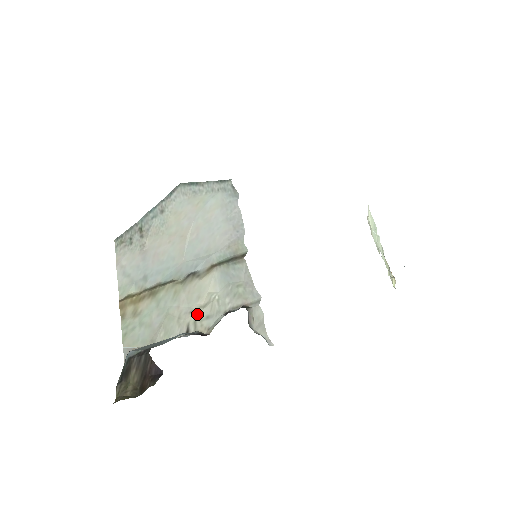
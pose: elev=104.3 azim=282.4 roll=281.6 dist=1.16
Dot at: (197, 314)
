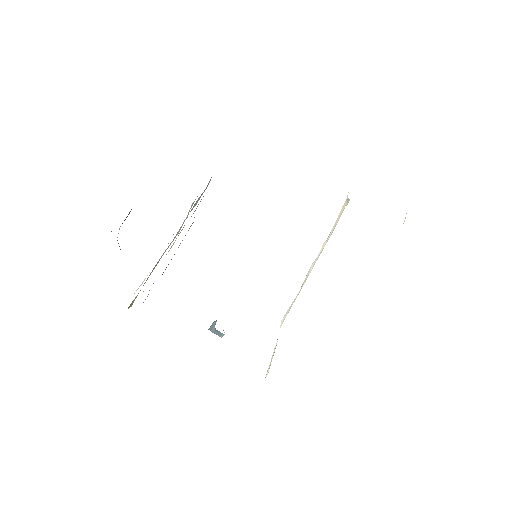
Dot at: occluded
